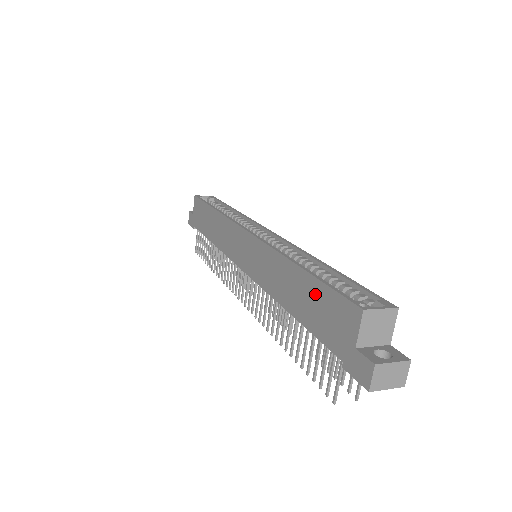
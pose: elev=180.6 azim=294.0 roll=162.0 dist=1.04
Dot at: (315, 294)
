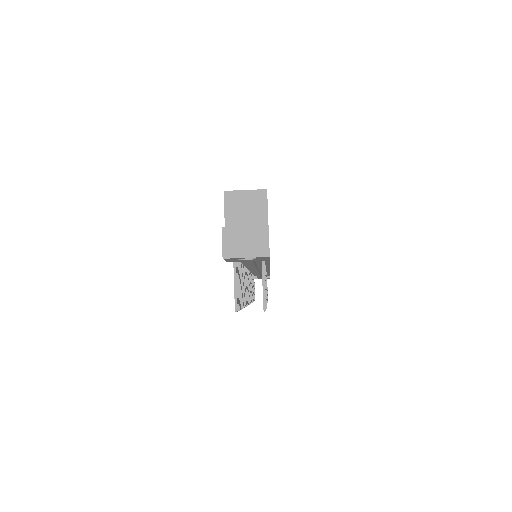
Dot at: occluded
